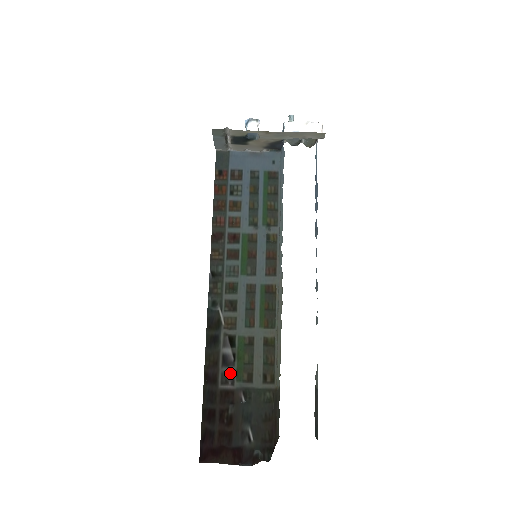
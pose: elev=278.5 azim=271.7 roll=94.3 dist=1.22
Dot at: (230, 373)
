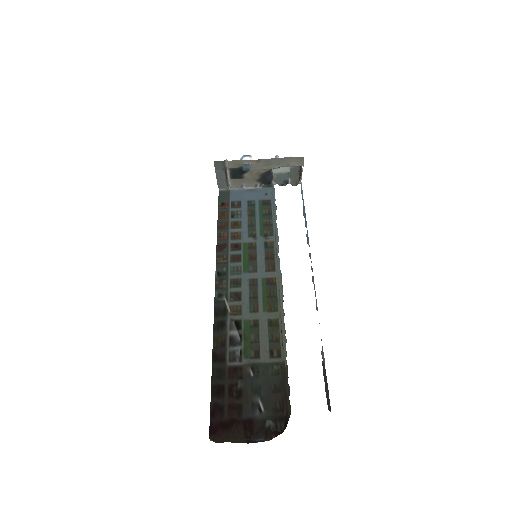
Dot at: (237, 352)
